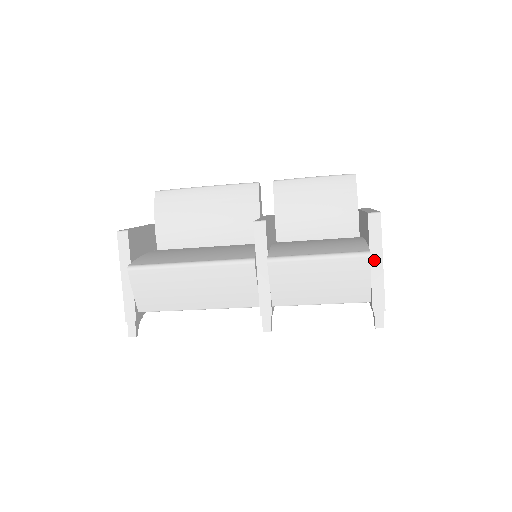
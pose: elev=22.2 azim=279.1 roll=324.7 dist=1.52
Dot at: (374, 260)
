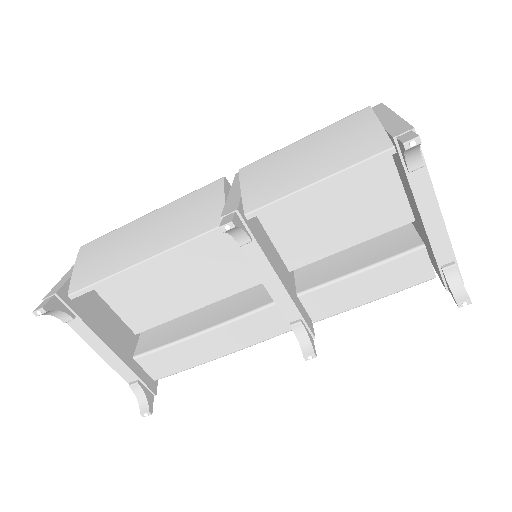
Dot at: (382, 118)
